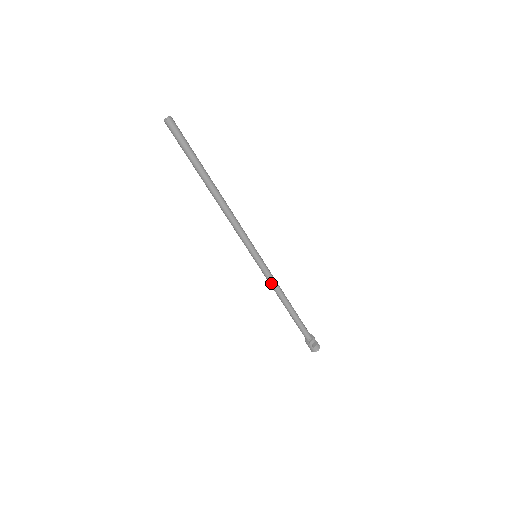
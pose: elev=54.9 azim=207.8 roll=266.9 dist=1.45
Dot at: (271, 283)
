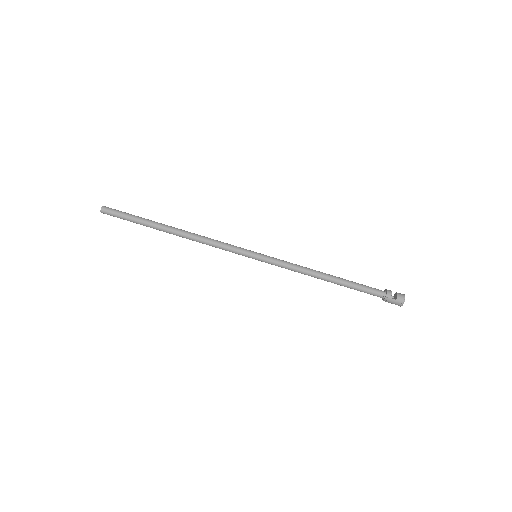
Dot at: (291, 268)
